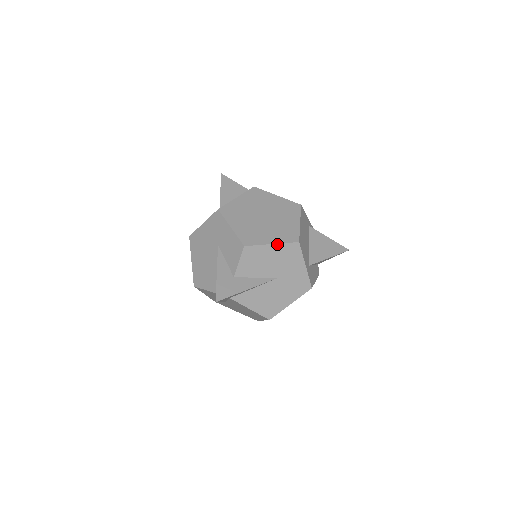
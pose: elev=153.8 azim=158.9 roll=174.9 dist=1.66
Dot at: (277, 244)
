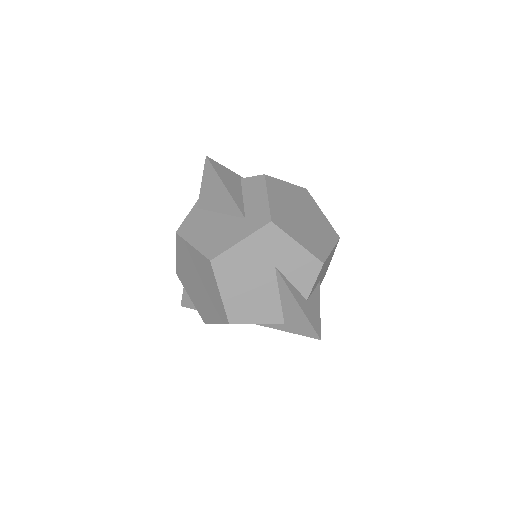
Dot at: (333, 248)
